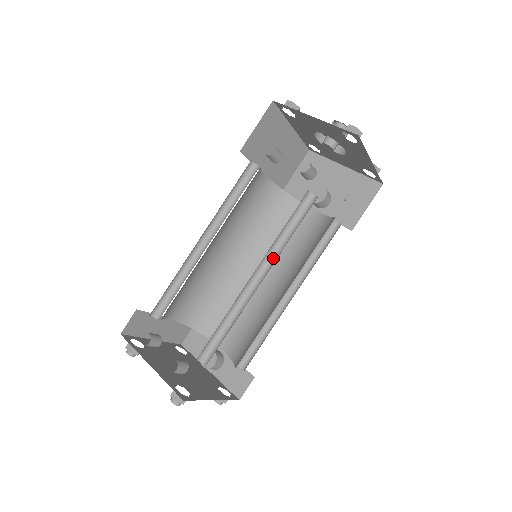
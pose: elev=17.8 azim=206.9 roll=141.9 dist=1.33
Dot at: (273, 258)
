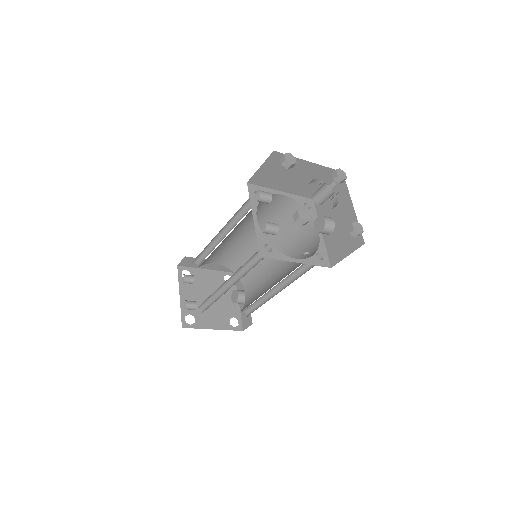
Dot at: (242, 275)
